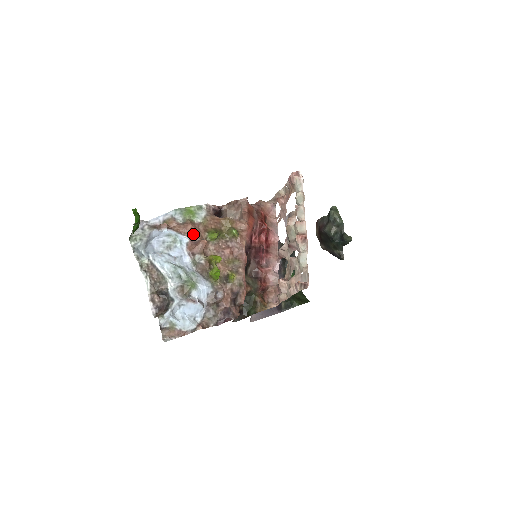
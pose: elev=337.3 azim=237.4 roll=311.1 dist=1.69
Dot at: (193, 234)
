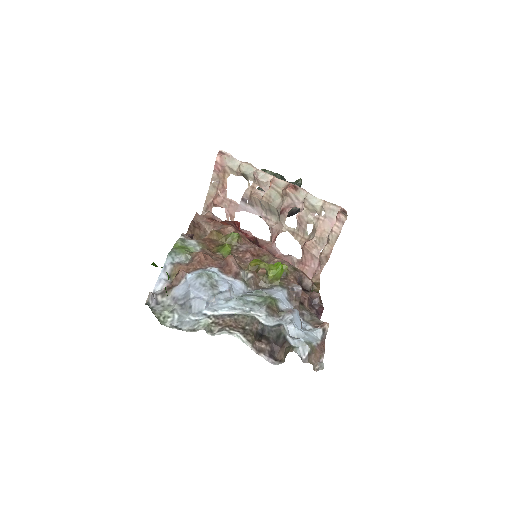
Dot at: (211, 261)
